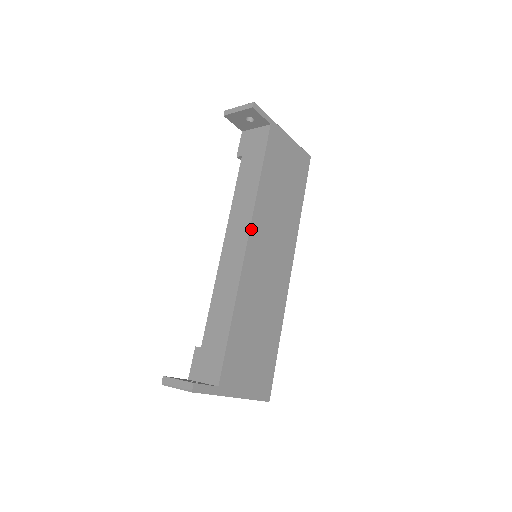
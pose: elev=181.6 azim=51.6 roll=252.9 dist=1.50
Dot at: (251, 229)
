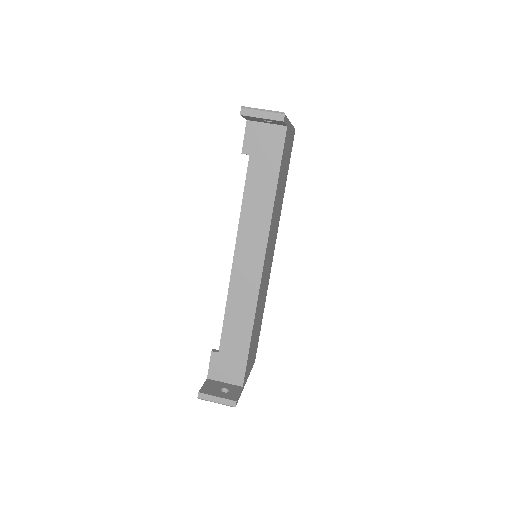
Dot at: (267, 247)
